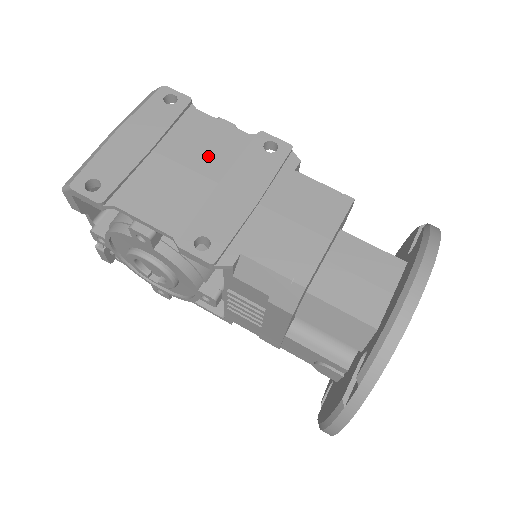
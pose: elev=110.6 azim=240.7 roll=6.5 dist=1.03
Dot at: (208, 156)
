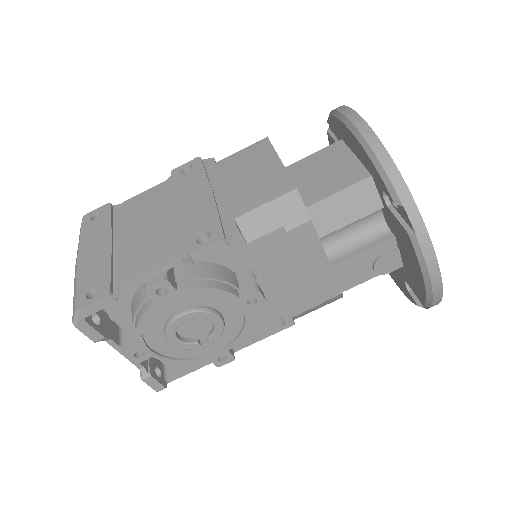
Dot at: (153, 210)
